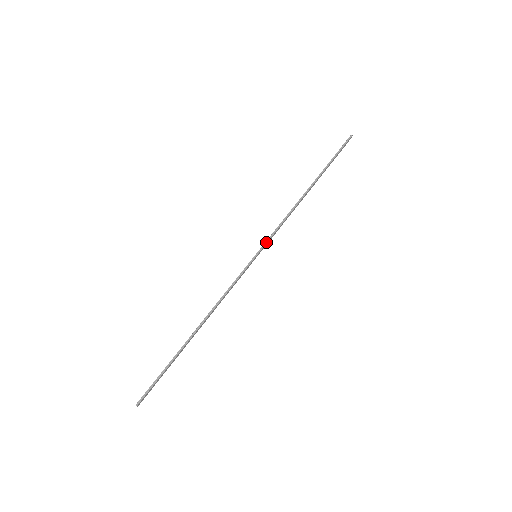
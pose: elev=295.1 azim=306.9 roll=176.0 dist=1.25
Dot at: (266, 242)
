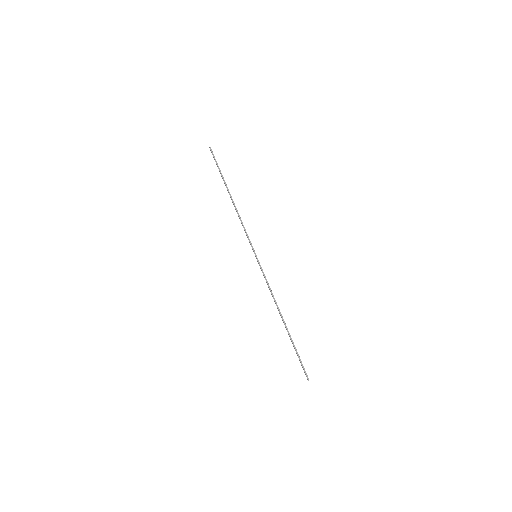
Dot at: (251, 244)
